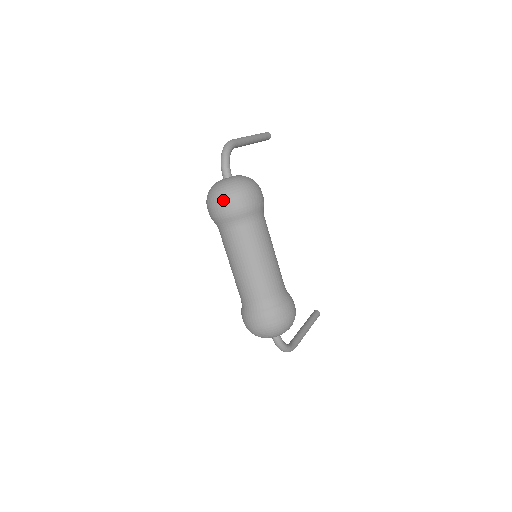
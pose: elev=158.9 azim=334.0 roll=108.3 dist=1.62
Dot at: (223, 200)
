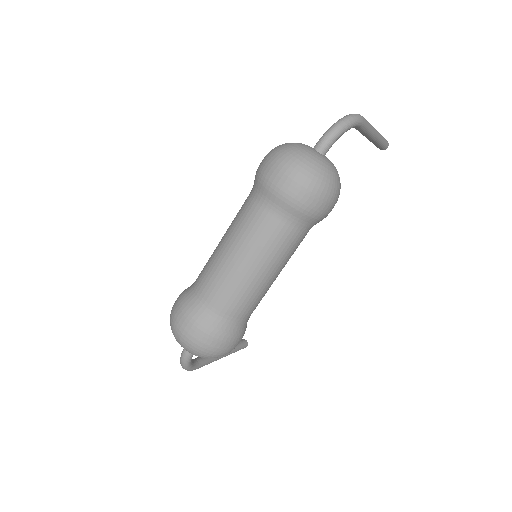
Dot at: (293, 173)
